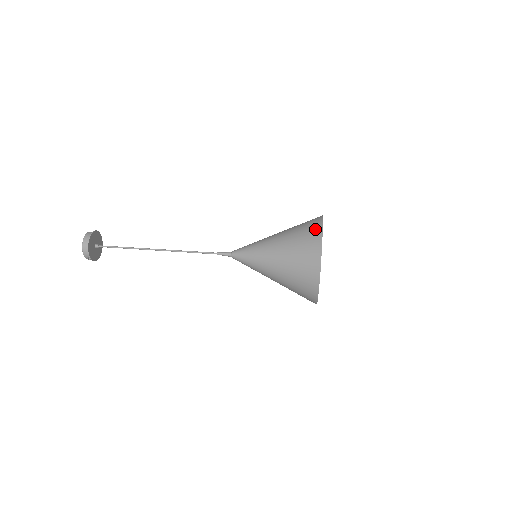
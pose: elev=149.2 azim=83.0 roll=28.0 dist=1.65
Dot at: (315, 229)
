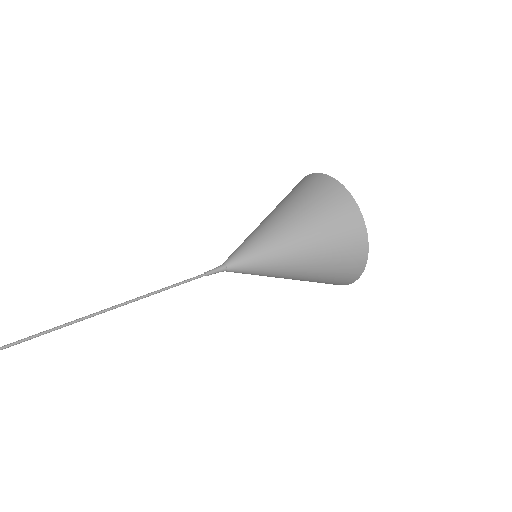
Dot at: (313, 179)
